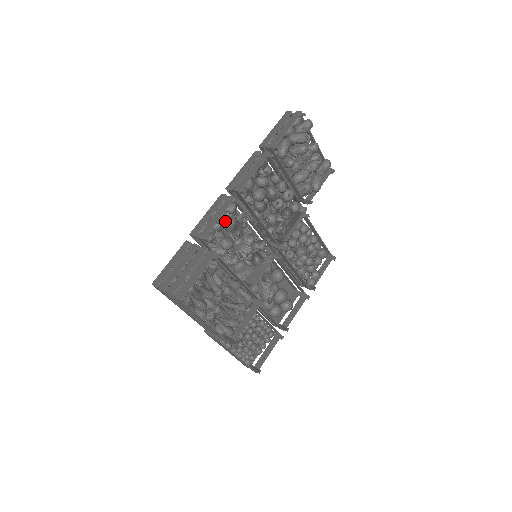
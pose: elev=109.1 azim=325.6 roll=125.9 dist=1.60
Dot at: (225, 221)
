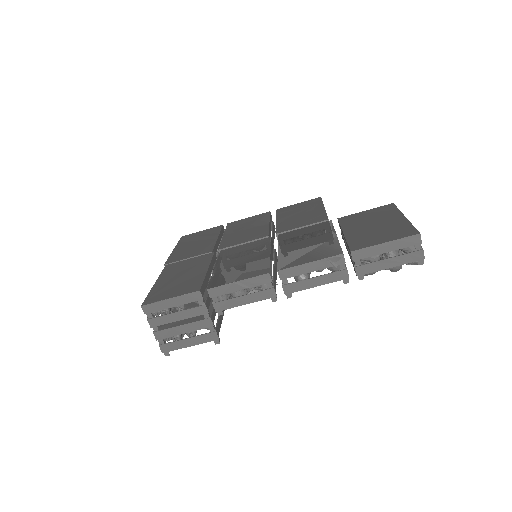
Dot at: (252, 266)
